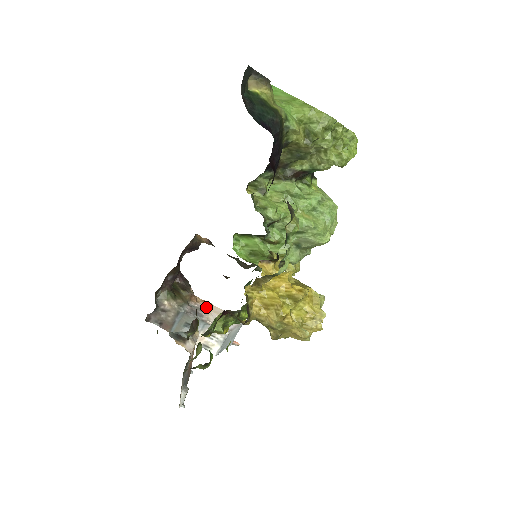
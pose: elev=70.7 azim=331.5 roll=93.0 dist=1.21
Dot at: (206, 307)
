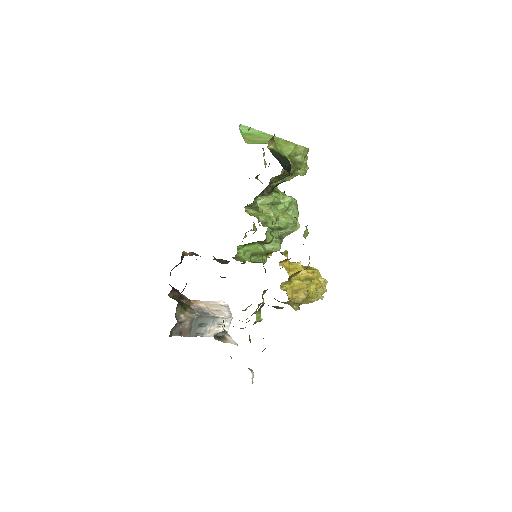
Dot at: (201, 305)
